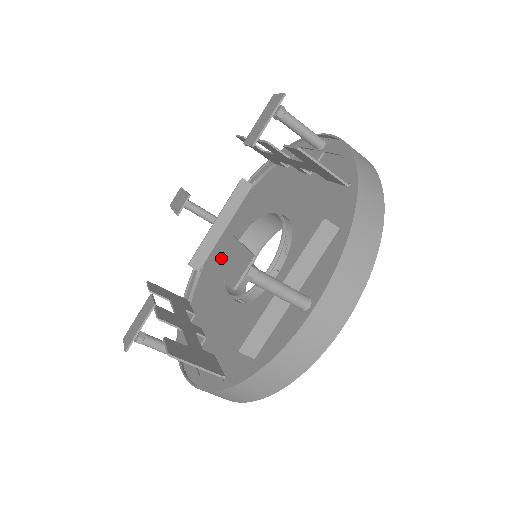
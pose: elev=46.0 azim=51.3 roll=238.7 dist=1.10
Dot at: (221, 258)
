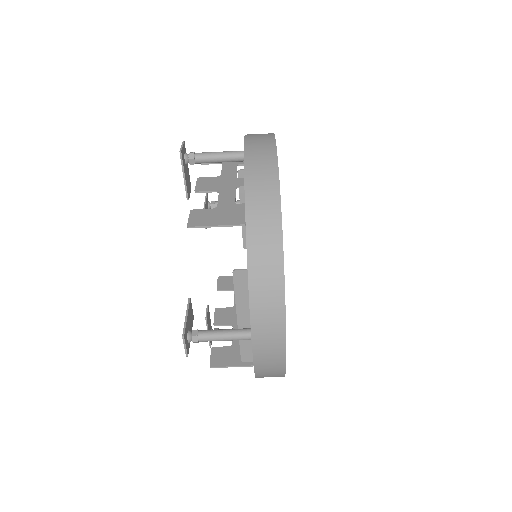
Dot at: occluded
